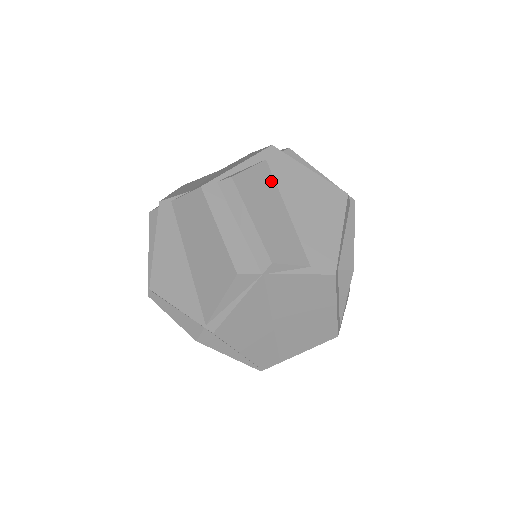
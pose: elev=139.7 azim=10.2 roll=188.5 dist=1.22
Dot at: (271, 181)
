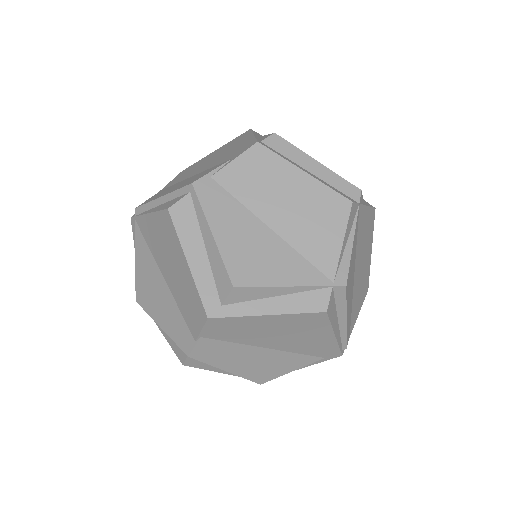
Dot at: occluded
